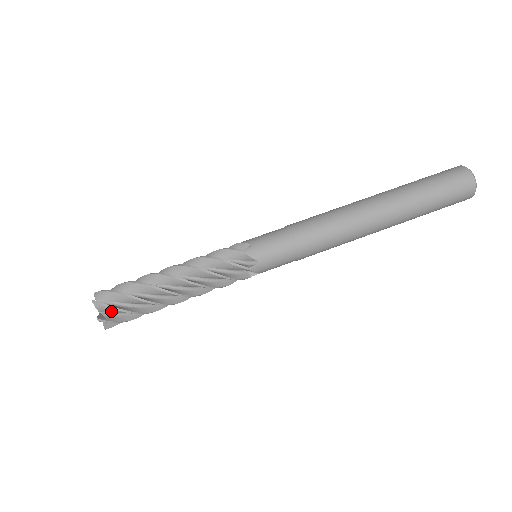
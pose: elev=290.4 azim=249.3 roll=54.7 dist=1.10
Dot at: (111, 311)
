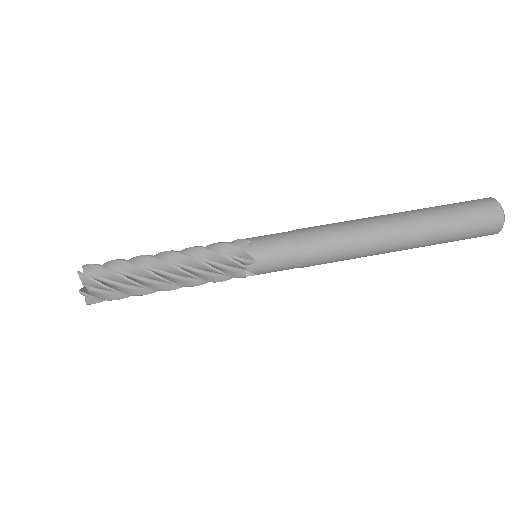
Dot at: (94, 271)
